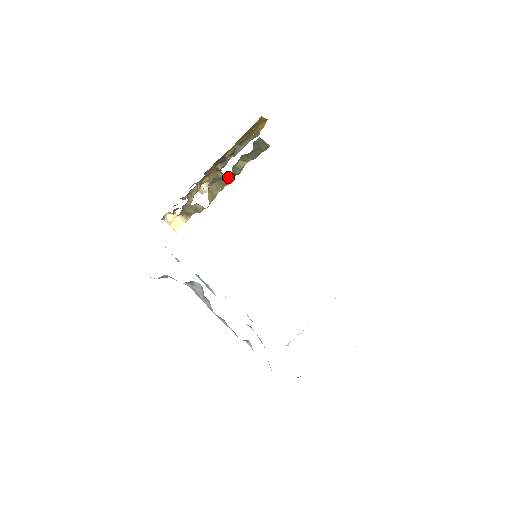
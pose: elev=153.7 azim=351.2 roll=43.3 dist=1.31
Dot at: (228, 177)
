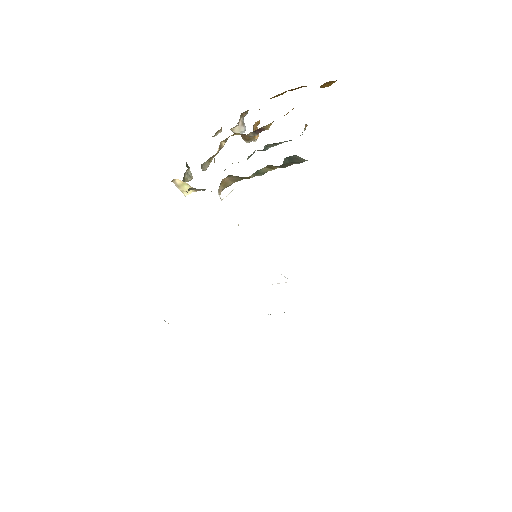
Dot at: occluded
